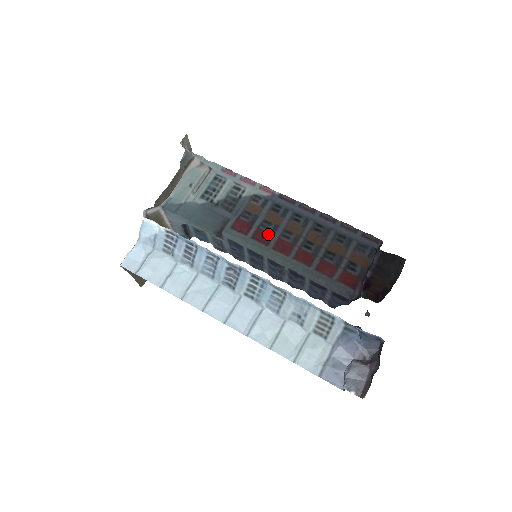
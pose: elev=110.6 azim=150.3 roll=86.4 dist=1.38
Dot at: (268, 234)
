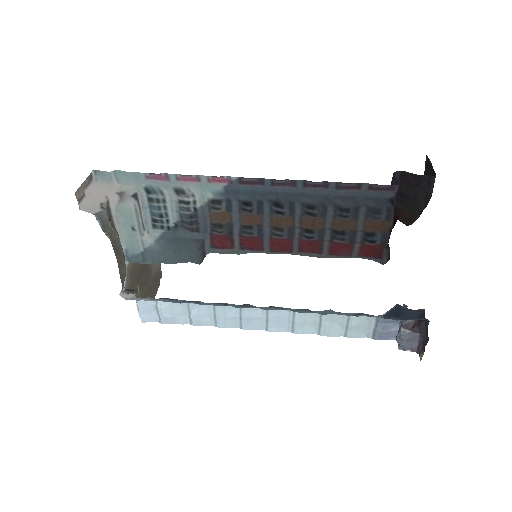
Dot at: (256, 239)
